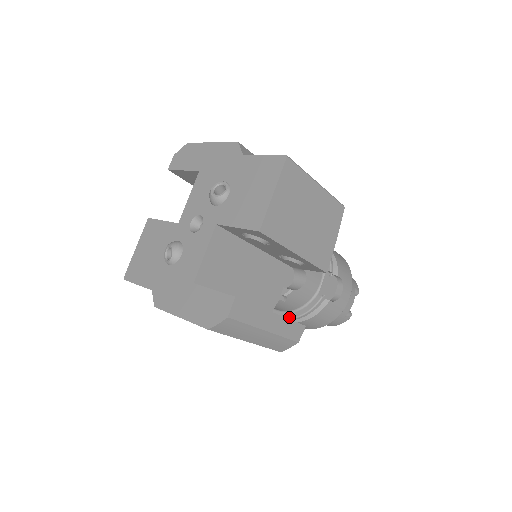
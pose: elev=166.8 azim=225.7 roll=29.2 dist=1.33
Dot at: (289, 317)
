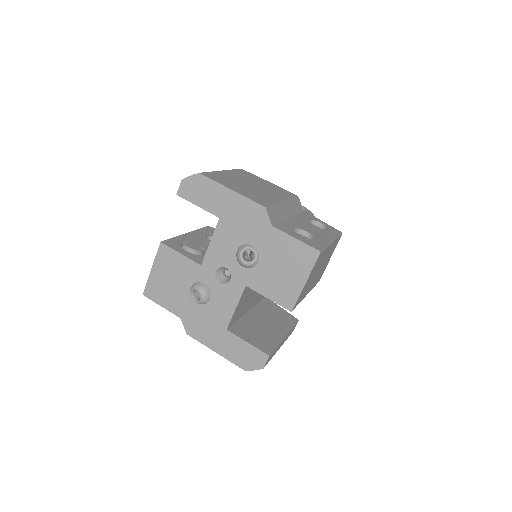
Dot at: occluded
